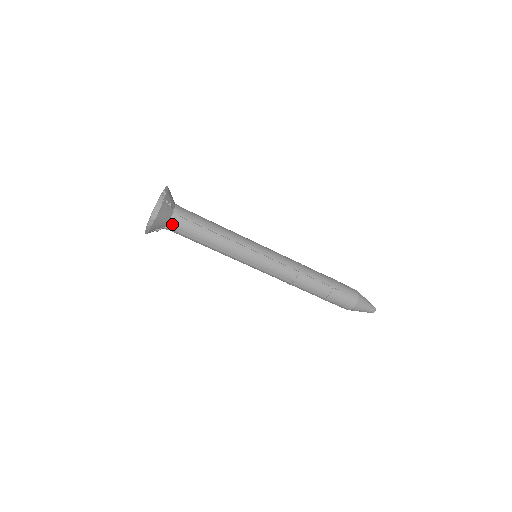
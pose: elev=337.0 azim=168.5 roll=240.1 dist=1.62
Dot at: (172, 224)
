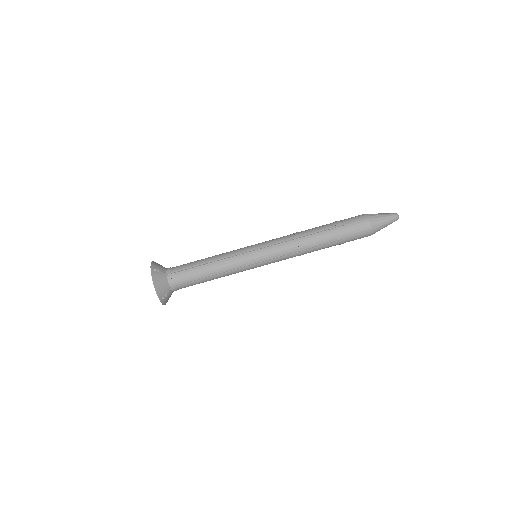
Dot at: (173, 283)
